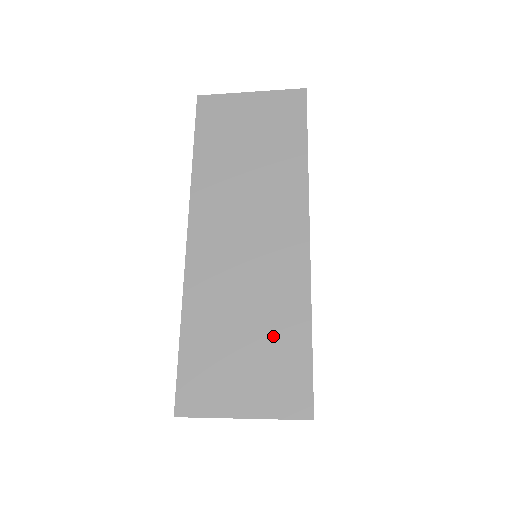
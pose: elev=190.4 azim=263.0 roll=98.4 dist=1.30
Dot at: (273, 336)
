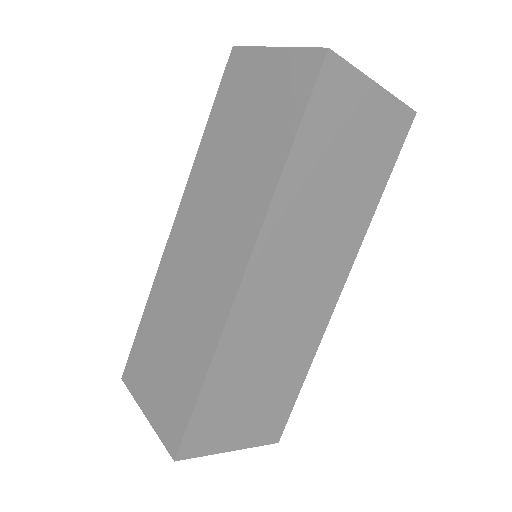
Dot at: (279, 383)
